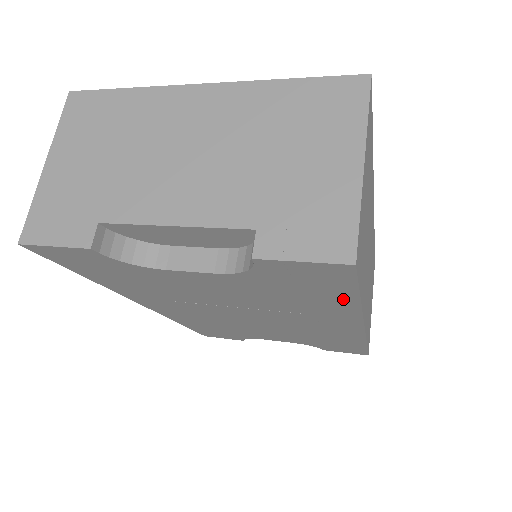
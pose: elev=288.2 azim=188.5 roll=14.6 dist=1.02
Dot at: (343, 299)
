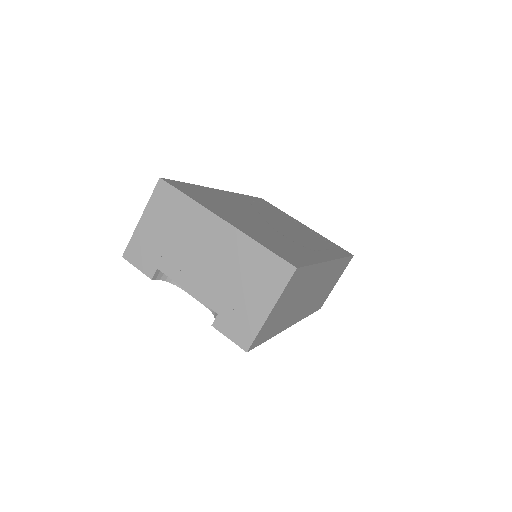
Dot at: occluded
